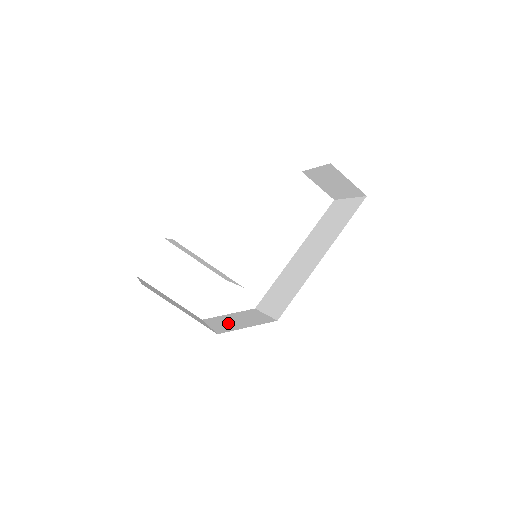
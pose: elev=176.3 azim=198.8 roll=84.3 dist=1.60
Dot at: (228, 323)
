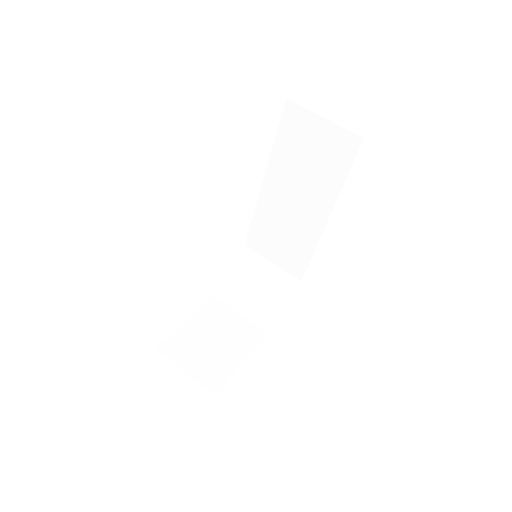
Dot at: (253, 301)
